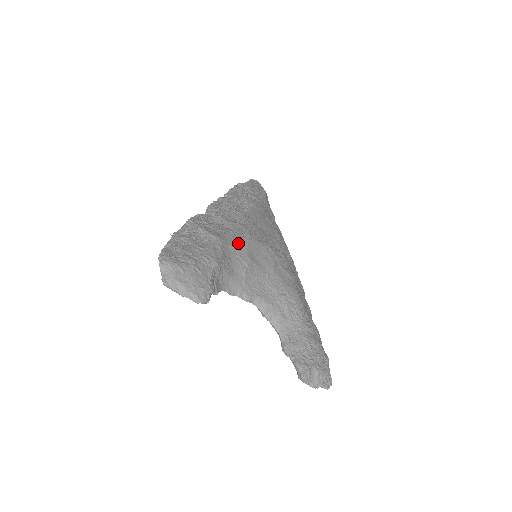
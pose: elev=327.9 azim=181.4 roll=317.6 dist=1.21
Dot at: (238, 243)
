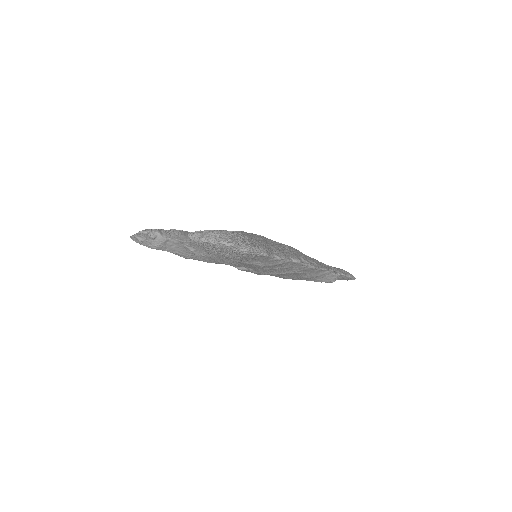
Dot at: occluded
